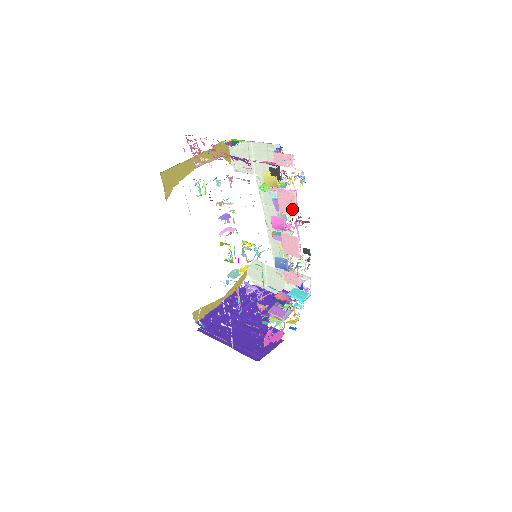
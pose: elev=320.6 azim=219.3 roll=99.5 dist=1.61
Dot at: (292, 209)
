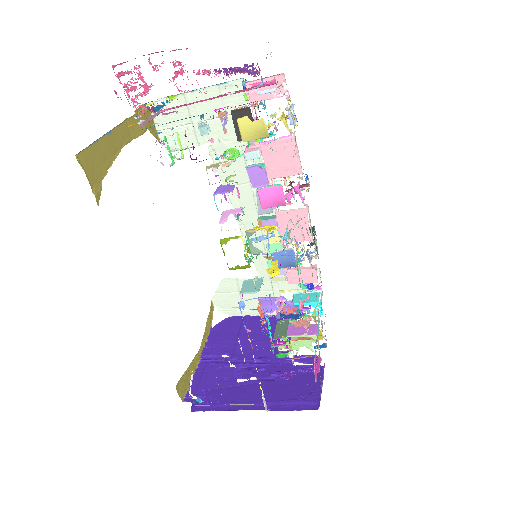
Dot at: (291, 166)
